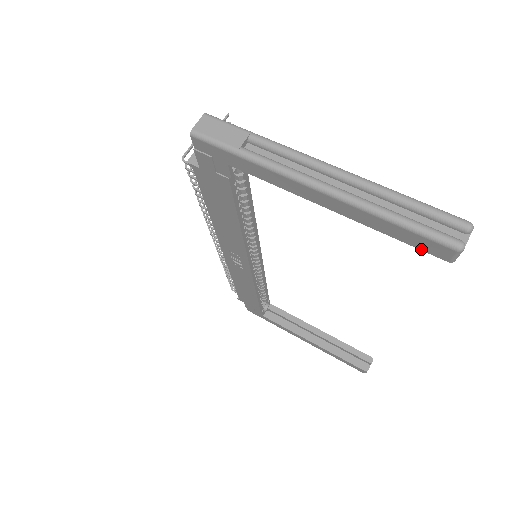
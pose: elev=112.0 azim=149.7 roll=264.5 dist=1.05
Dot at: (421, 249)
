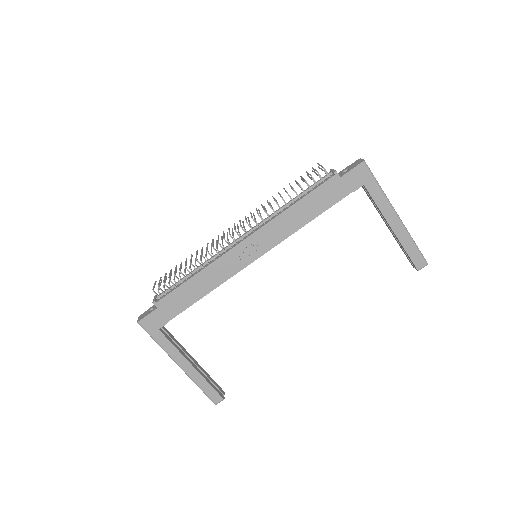
Dot at: (413, 261)
